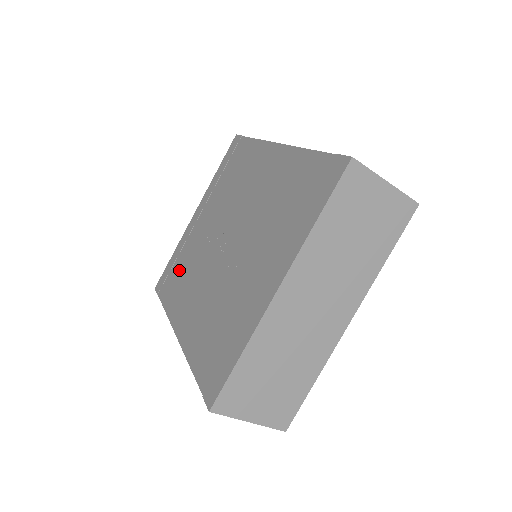
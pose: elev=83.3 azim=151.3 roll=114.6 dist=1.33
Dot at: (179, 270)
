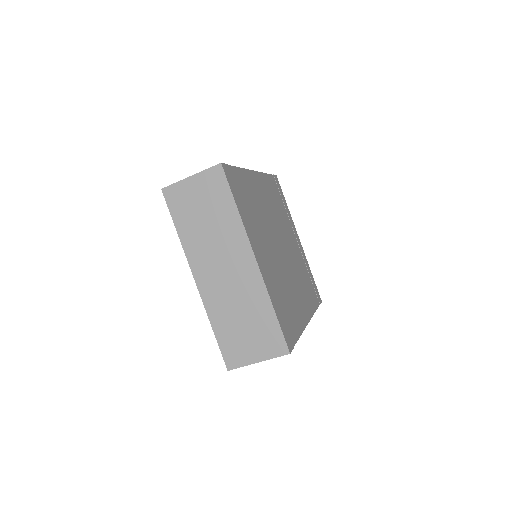
Dot at: occluded
